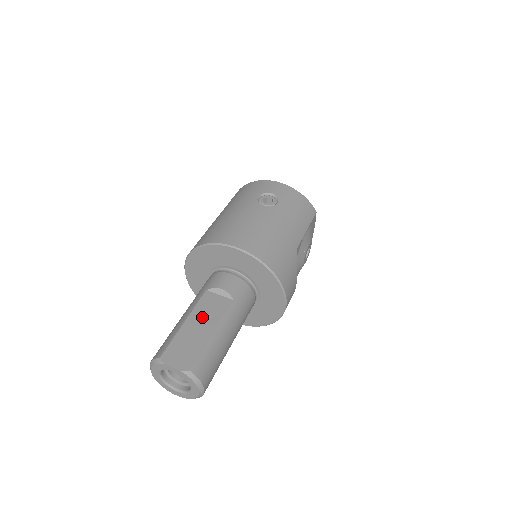
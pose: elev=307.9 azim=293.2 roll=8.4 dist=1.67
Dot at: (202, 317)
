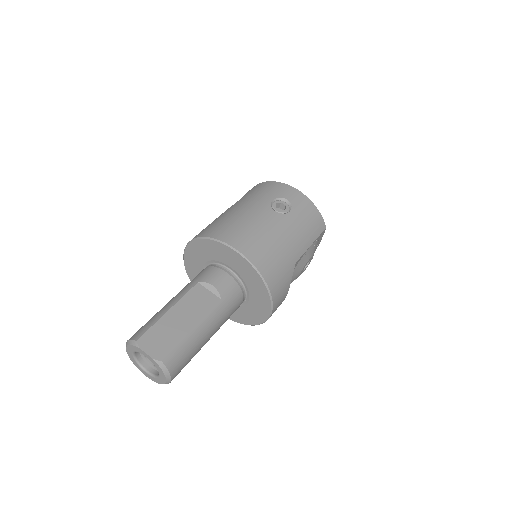
Dot at: (187, 309)
